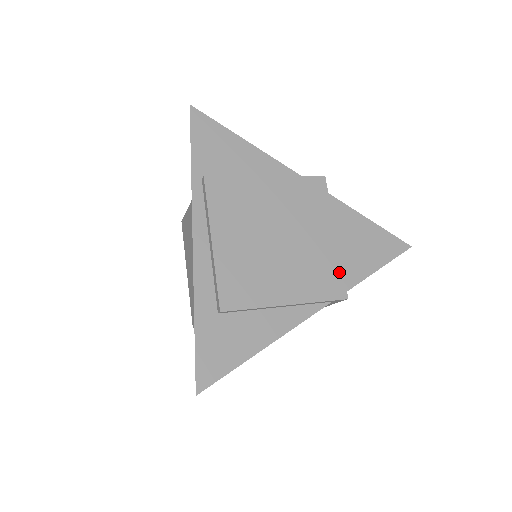
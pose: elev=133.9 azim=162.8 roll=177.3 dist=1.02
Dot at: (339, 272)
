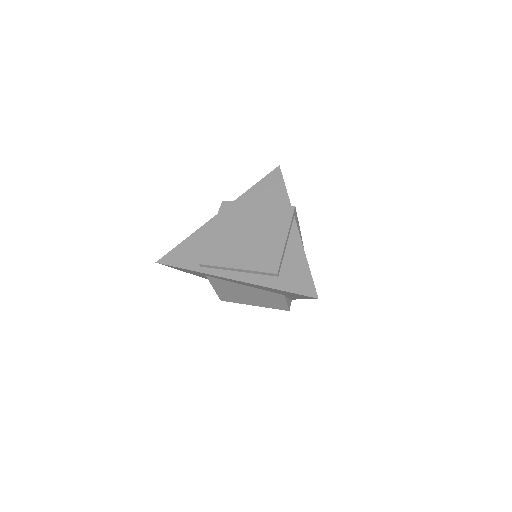
Dot at: (279, 207)
